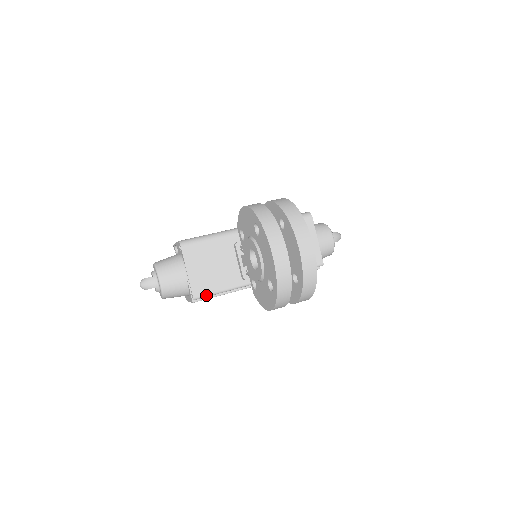
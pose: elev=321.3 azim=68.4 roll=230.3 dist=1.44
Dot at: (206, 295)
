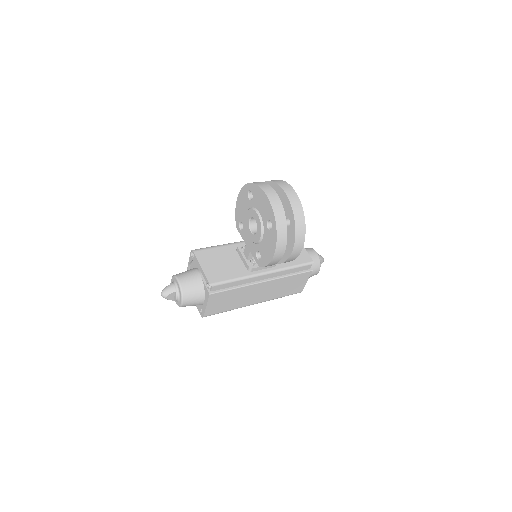
Dot at: (220, 282)
